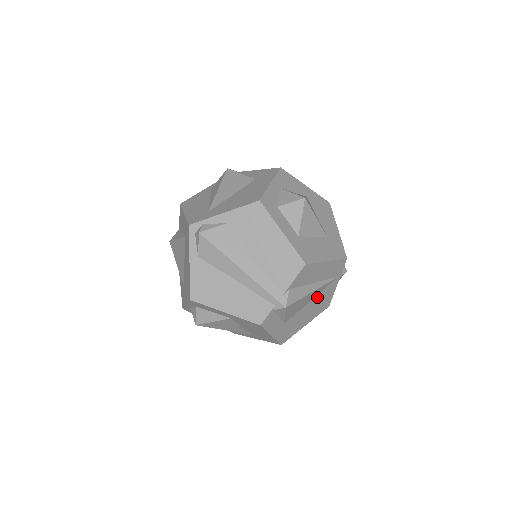
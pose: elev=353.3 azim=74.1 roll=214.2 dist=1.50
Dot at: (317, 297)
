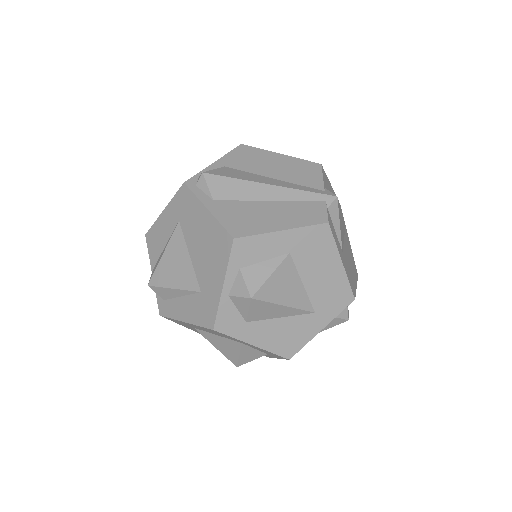
Dot at: (345, 241)
